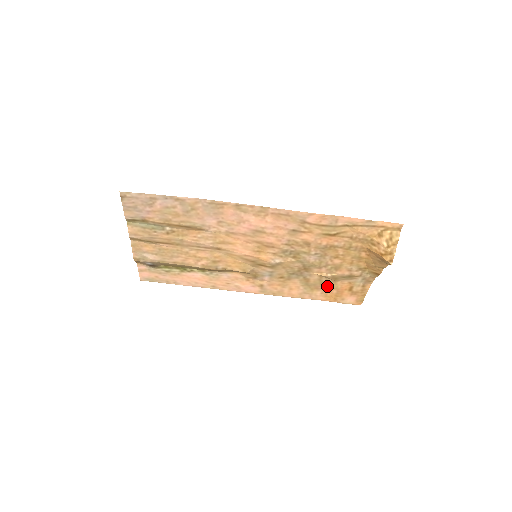
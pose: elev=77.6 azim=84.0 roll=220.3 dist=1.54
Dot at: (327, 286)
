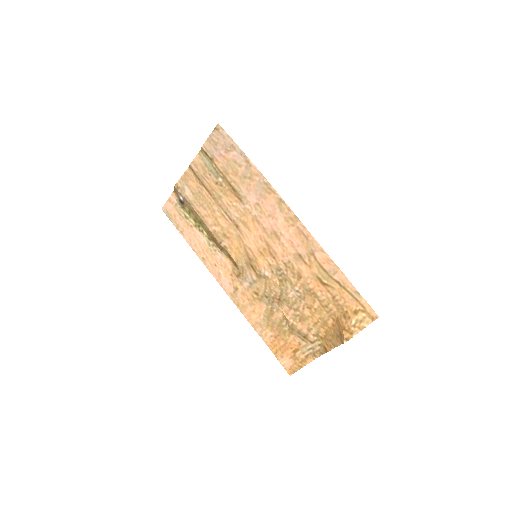
Dot at: (281, 332)
